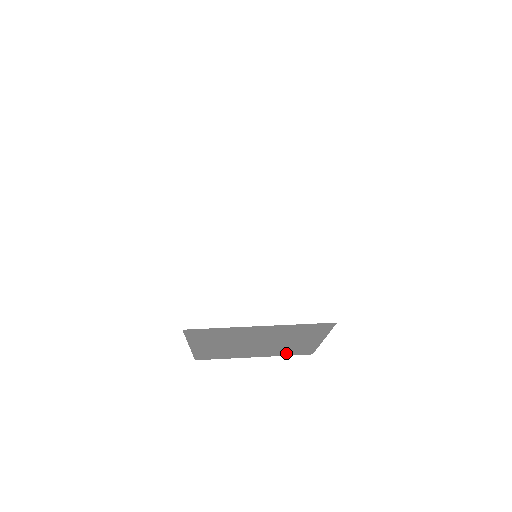
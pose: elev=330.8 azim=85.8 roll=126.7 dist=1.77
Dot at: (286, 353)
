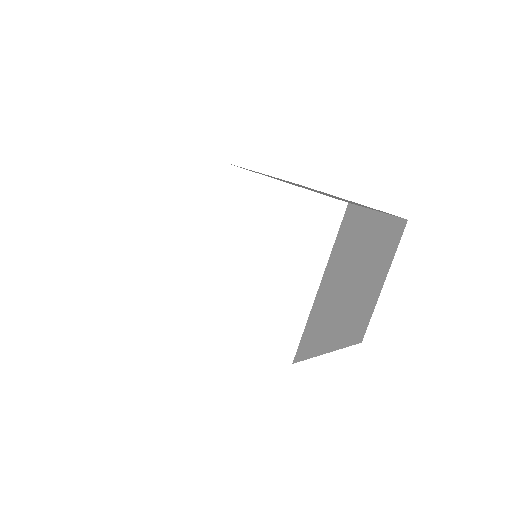
Dot at: occluded
